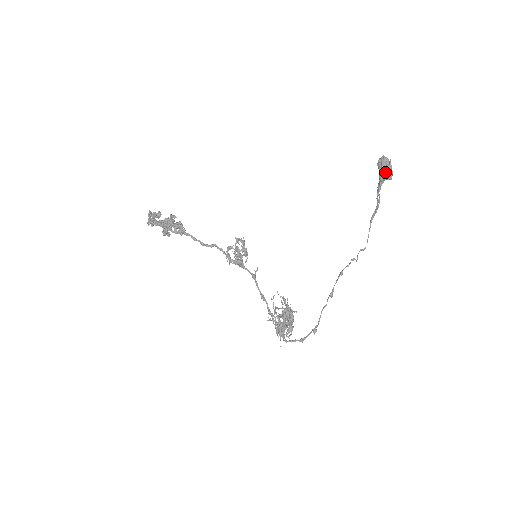
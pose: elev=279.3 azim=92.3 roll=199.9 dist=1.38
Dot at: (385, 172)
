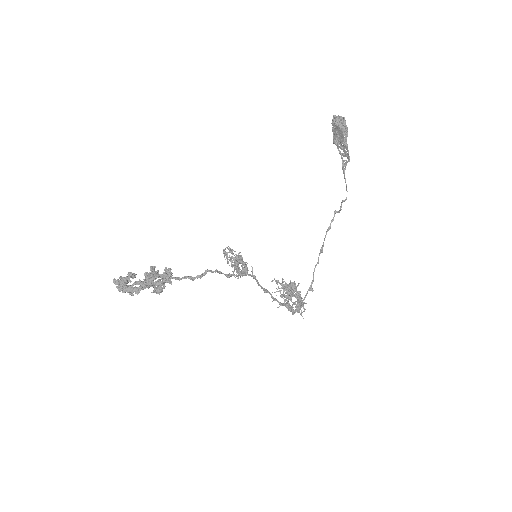
Dot at: (347, 129)
